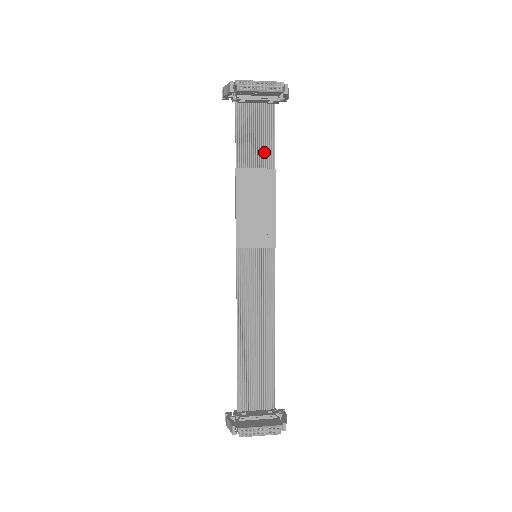
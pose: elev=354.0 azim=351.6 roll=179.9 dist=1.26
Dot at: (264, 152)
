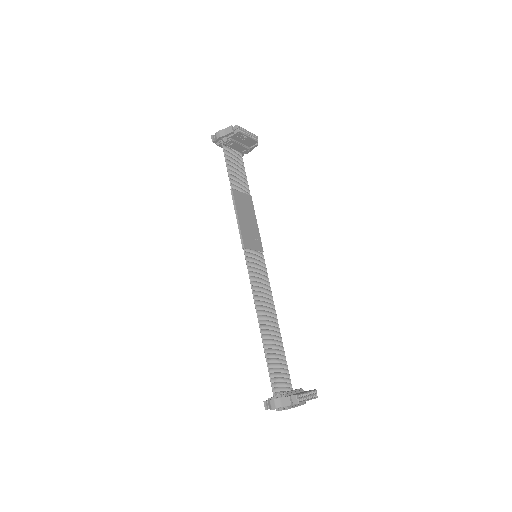
Dot at: (243, 183)
